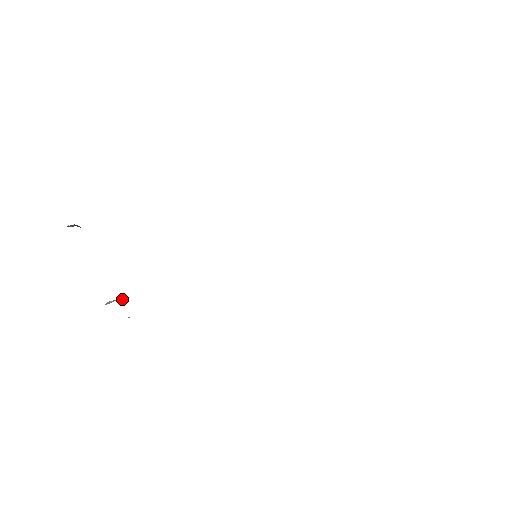
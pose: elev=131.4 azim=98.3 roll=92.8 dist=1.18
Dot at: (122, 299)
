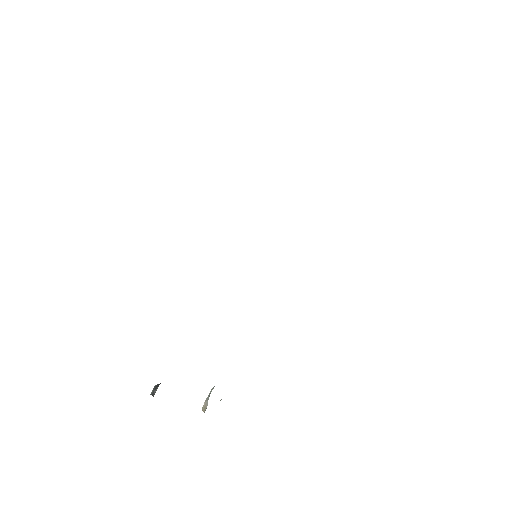
Dot at: (210, 393)
